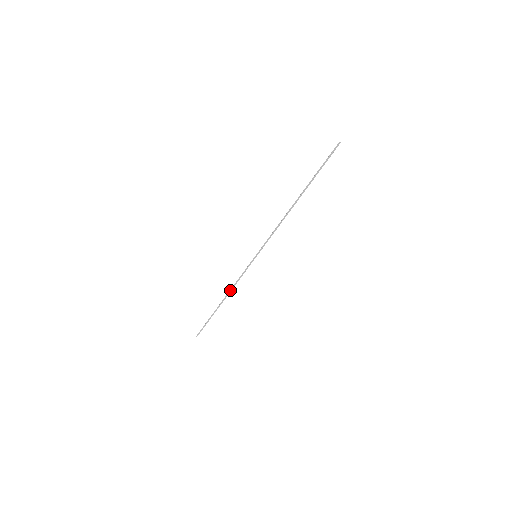
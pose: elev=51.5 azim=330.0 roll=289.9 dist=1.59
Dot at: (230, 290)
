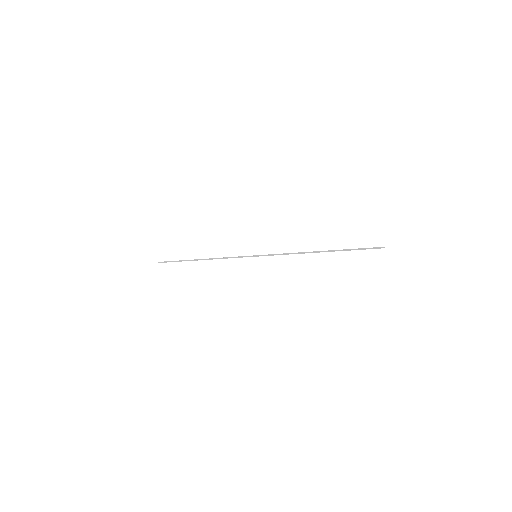
Dot at: occluded
